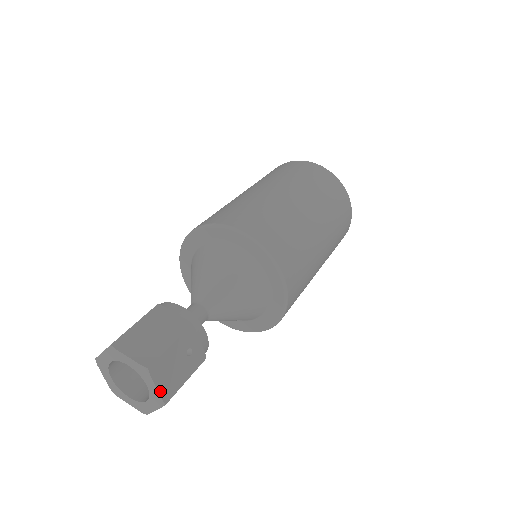
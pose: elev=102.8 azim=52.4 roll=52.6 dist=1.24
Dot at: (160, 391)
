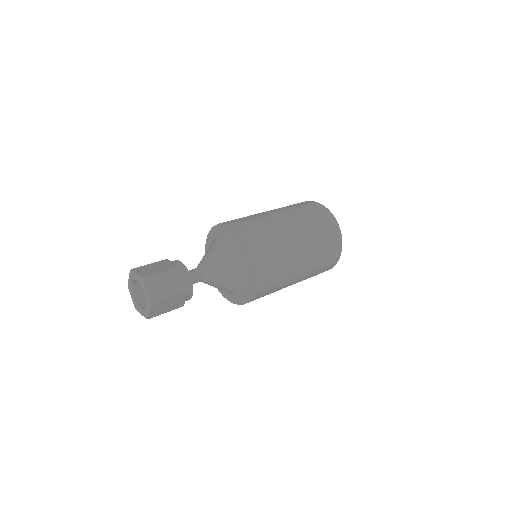
Dot at: (150, 313)
